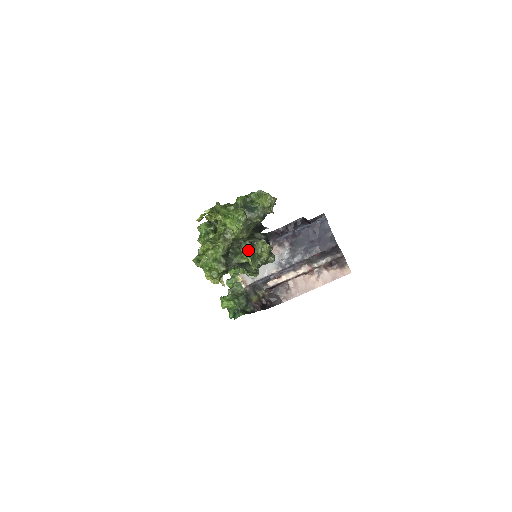
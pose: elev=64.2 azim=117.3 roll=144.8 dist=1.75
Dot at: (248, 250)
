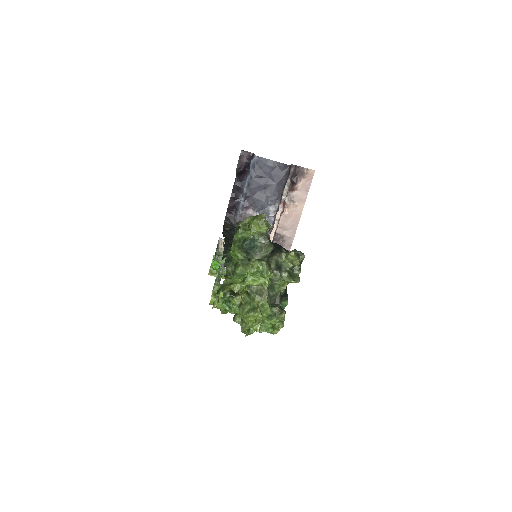
Dot at: (281, 276)
